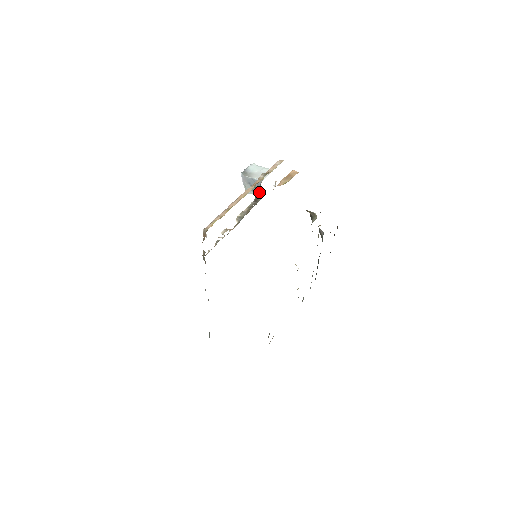
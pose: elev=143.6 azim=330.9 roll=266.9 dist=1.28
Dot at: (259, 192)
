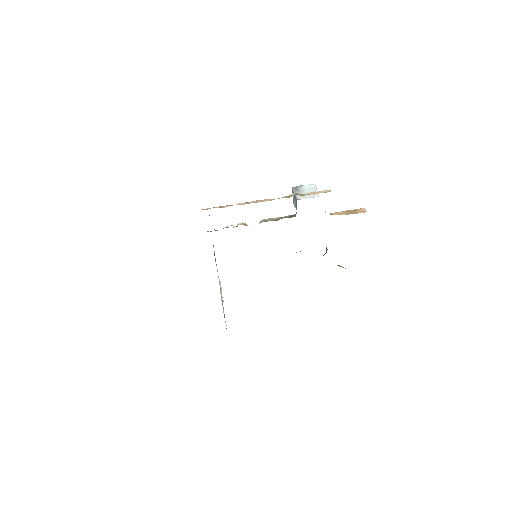
Dot at: occluded
